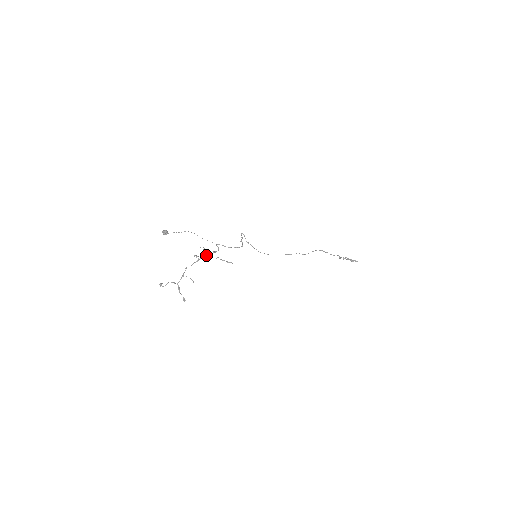
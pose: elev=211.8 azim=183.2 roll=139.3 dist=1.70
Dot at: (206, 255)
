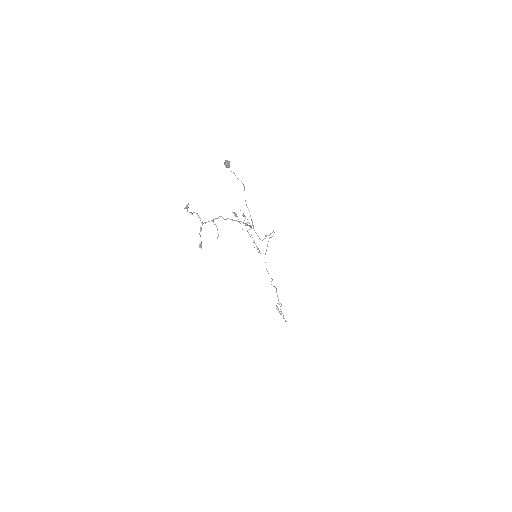
Dot at: occluded
